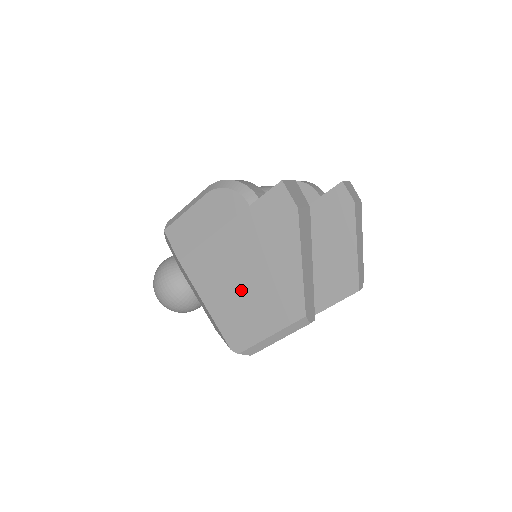
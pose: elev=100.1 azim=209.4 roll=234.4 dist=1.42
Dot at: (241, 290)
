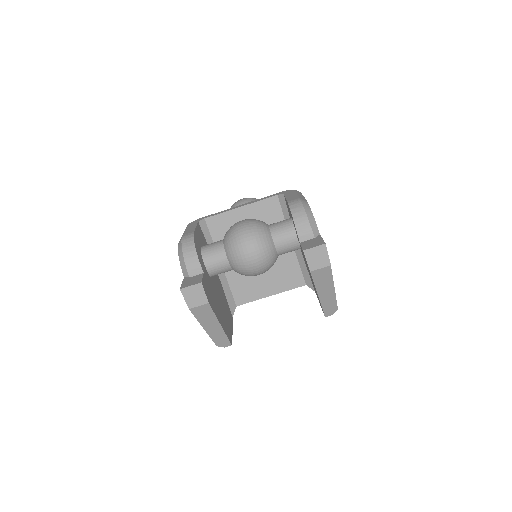
Dot at: occluded
